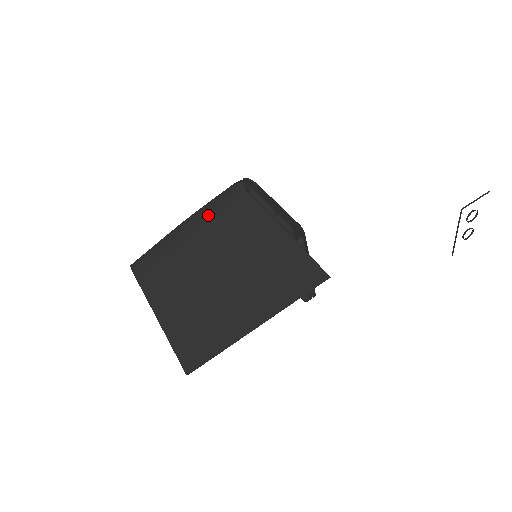
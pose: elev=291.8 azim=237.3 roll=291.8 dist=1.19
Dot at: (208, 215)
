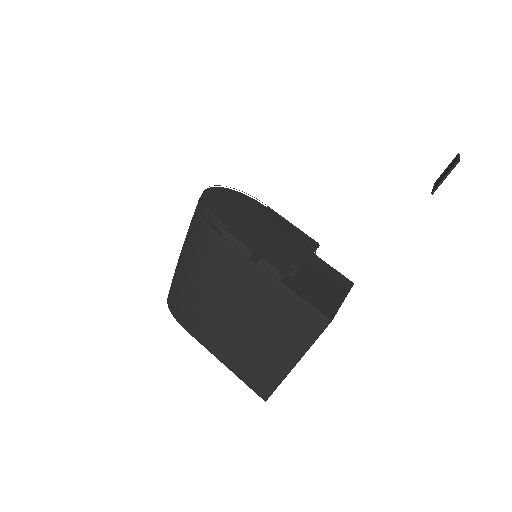
Dot at: (201, 267)
